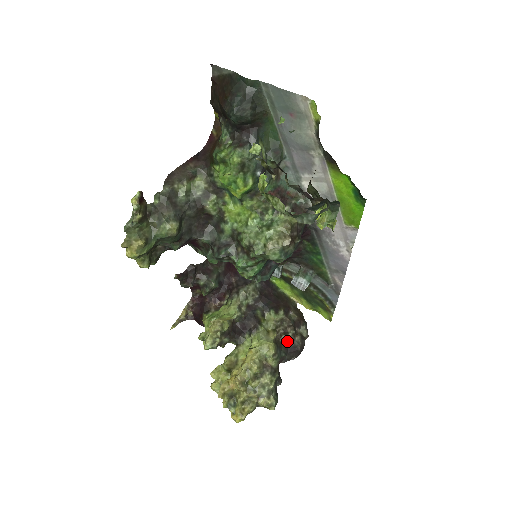
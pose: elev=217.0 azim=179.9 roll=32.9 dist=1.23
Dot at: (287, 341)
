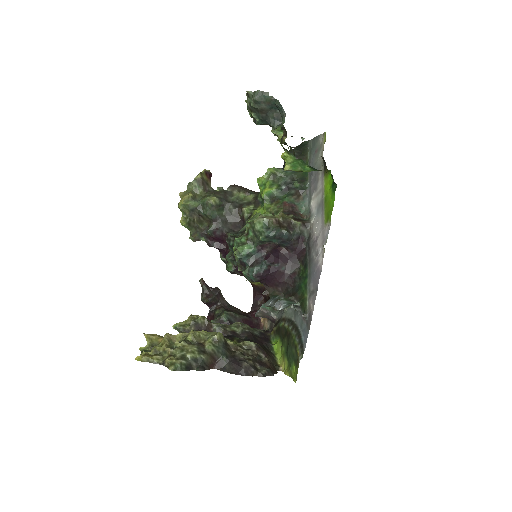
Dot at: (238, 355)
